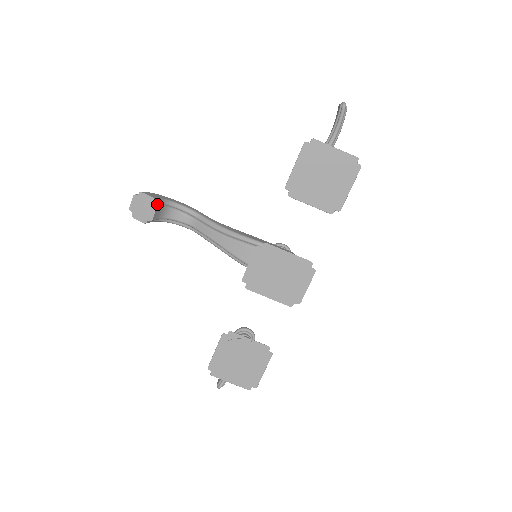
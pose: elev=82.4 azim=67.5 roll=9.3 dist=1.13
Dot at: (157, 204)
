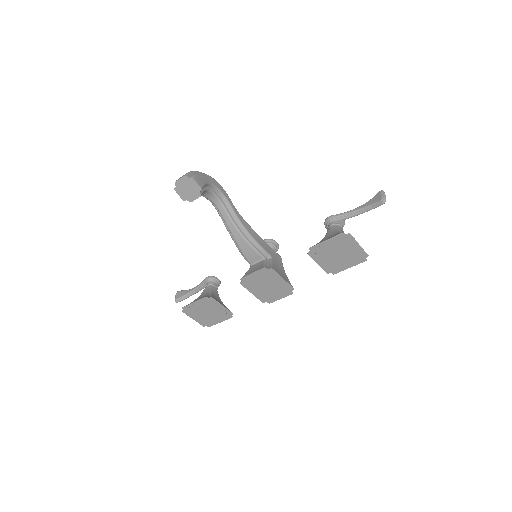
Dot at: (202, 193)
